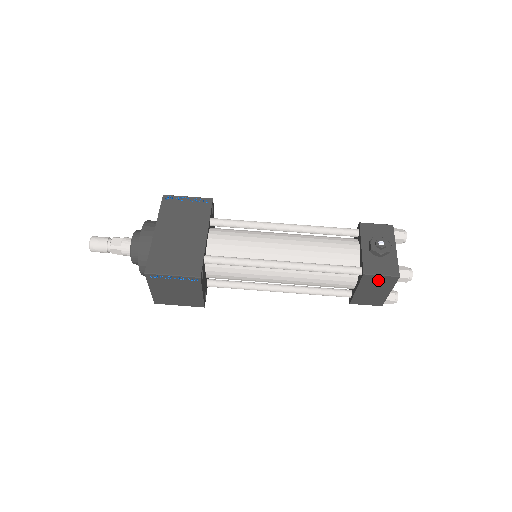
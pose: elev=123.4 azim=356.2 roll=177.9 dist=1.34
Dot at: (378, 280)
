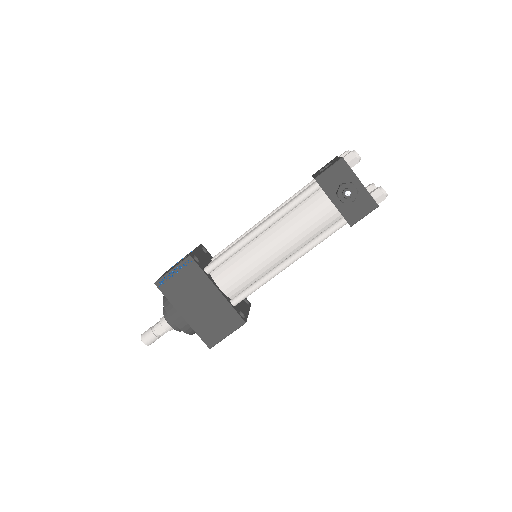
Dot at: occluded
